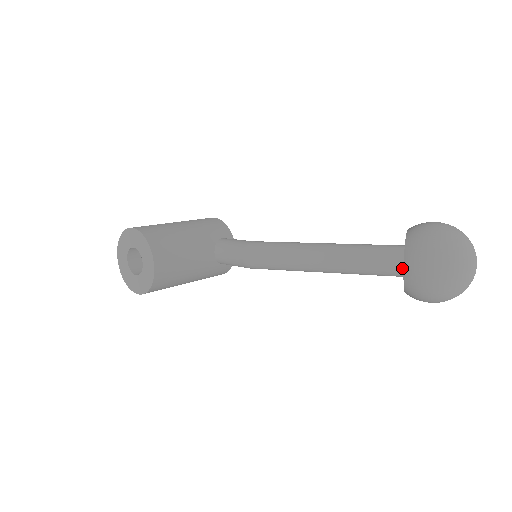
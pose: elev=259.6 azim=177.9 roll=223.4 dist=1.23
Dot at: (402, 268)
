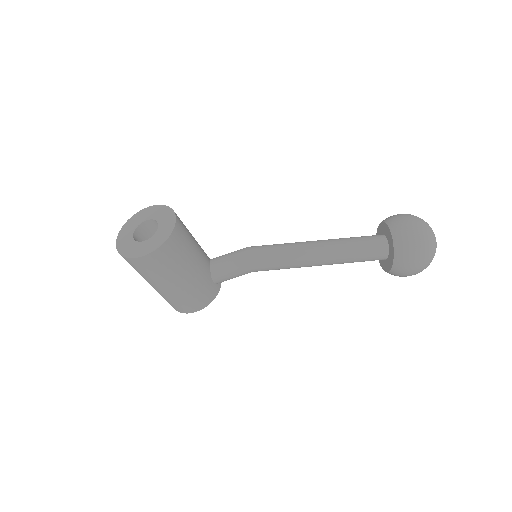
Dot at: (385, 241)
